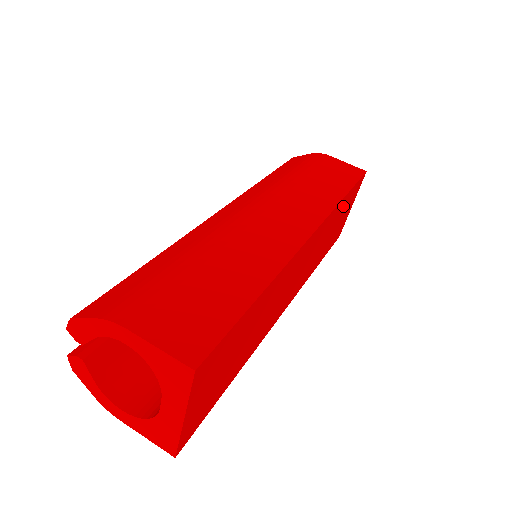
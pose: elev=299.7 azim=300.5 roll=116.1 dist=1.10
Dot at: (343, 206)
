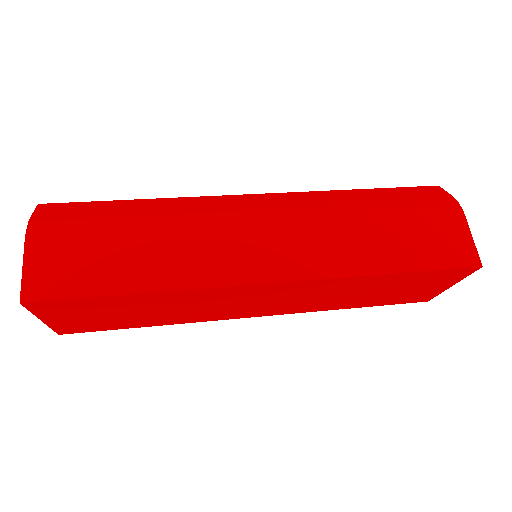
Dot at: (396, 280)
